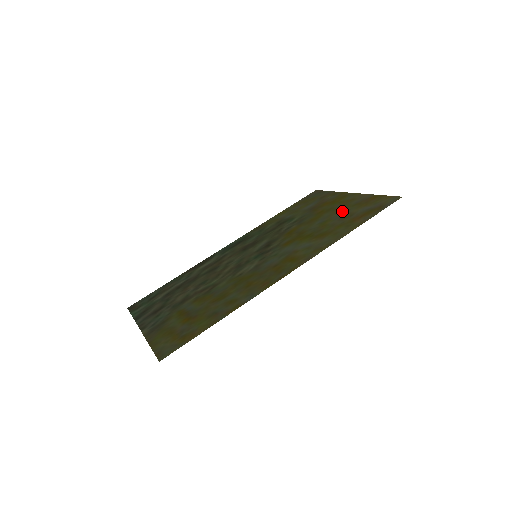
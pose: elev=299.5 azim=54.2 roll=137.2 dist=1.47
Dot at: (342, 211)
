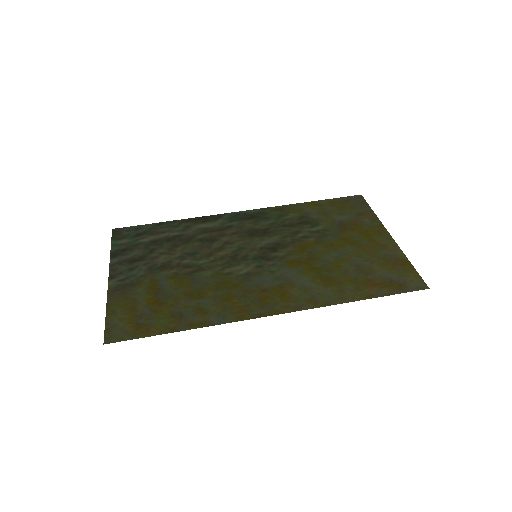
Dot at: (365, 257)
